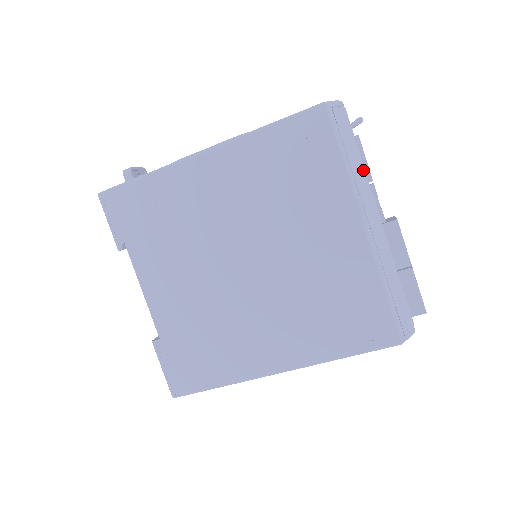
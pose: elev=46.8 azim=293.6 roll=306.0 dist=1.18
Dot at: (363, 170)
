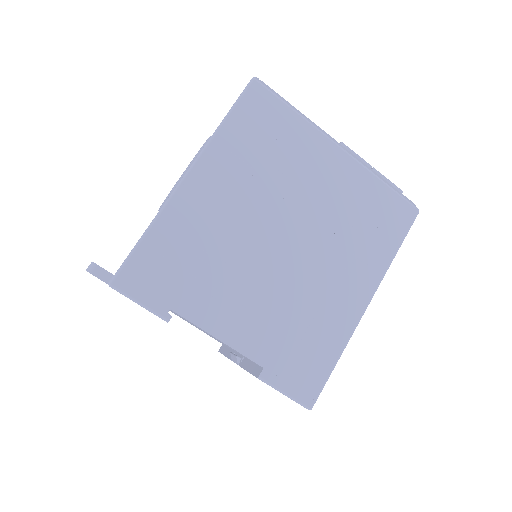
Dot at: (305, 116)
